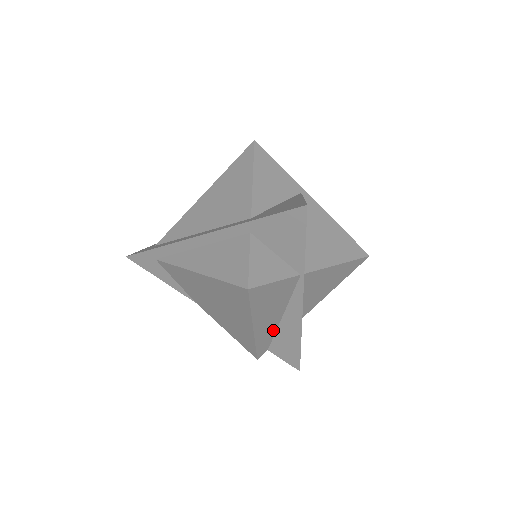
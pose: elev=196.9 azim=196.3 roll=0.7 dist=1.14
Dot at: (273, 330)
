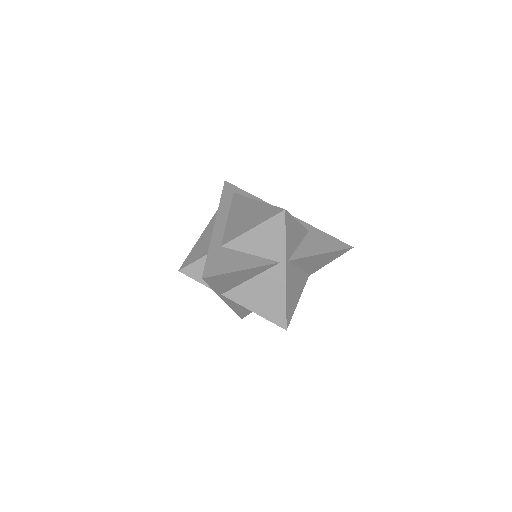
Dot at: occluded
